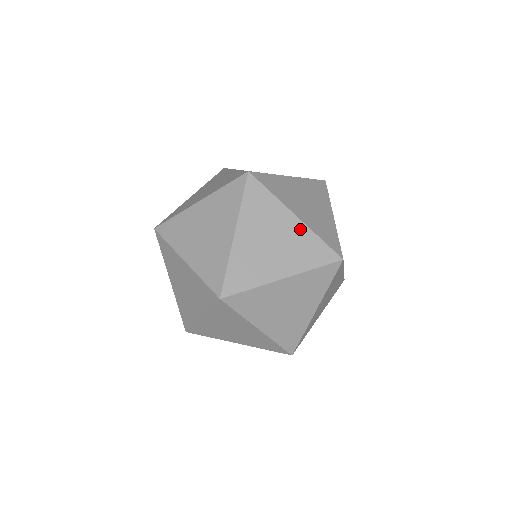
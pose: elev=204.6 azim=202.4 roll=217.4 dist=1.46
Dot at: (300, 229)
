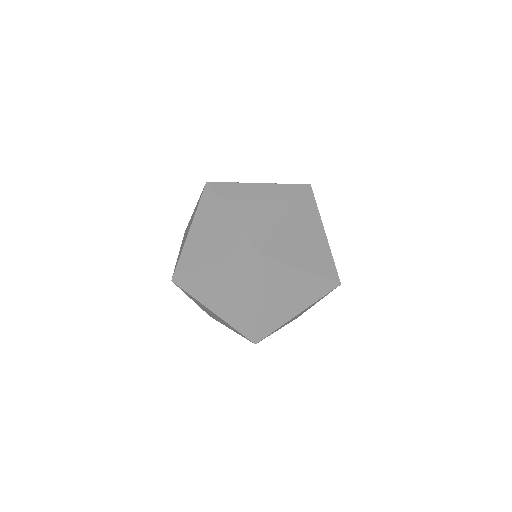
Dot at: (224, 271)
